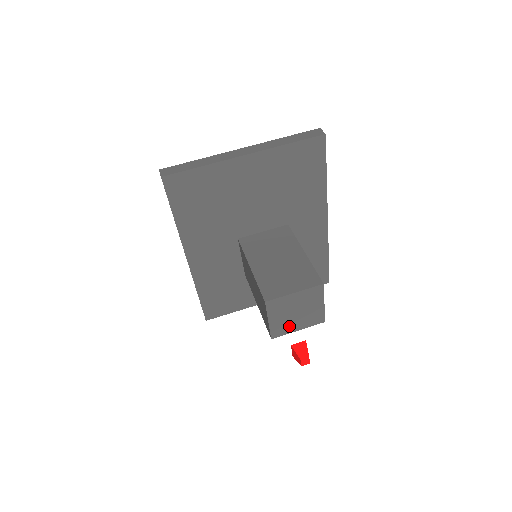
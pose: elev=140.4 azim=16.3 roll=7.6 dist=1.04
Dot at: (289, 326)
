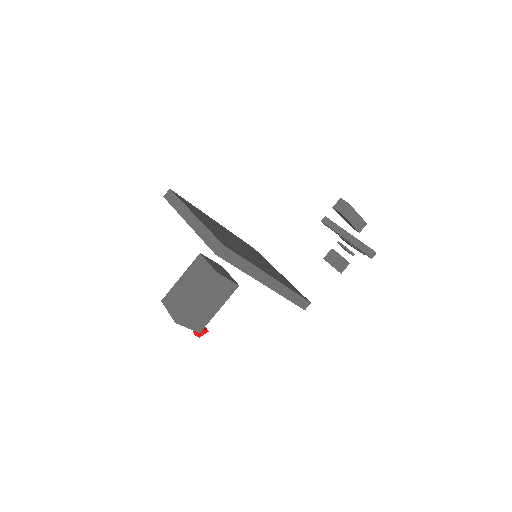
Dot at: occluded
